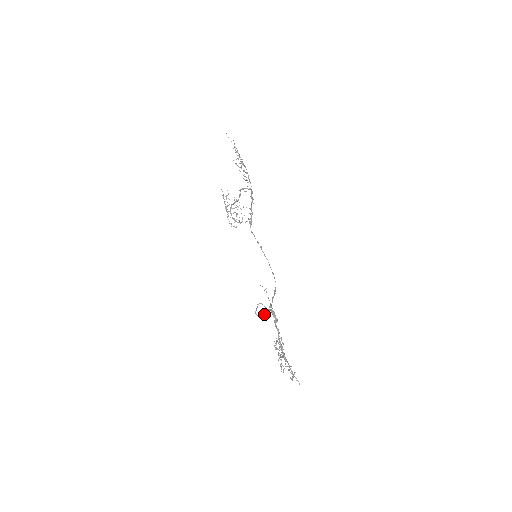
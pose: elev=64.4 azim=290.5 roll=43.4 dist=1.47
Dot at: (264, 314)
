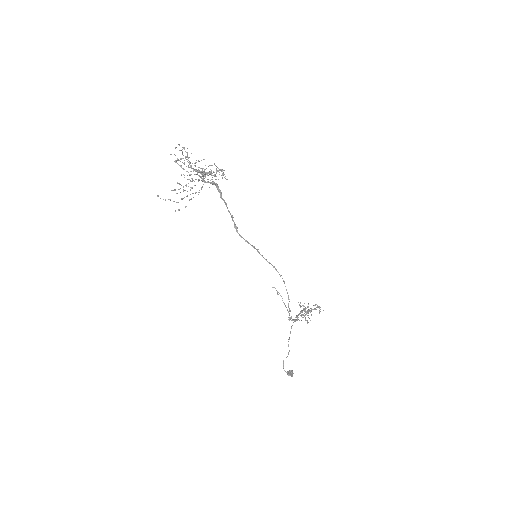
Dot at: occluded
